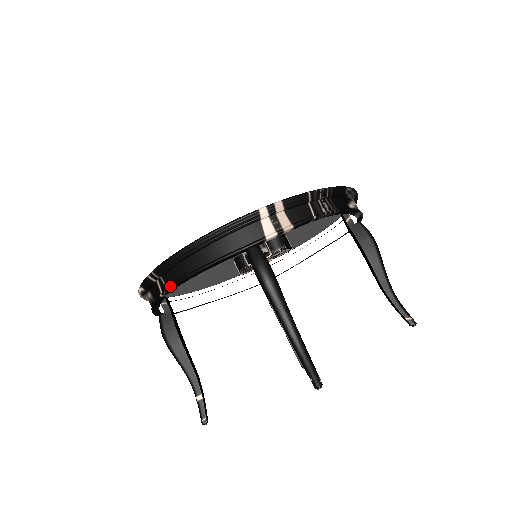
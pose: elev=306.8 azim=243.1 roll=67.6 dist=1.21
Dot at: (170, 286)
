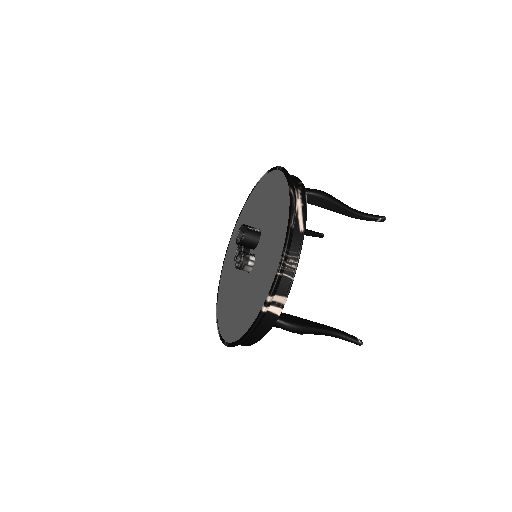
Dot at: occluded
